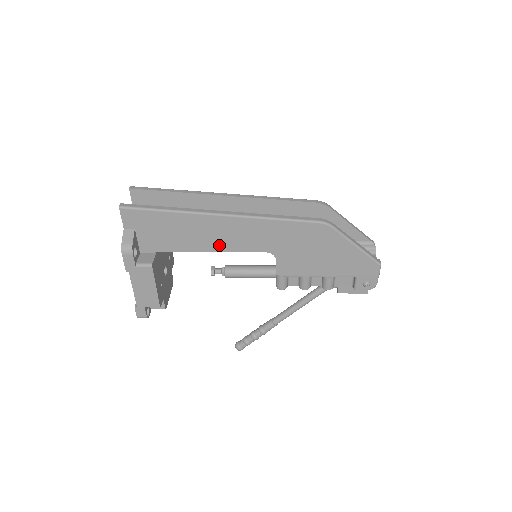
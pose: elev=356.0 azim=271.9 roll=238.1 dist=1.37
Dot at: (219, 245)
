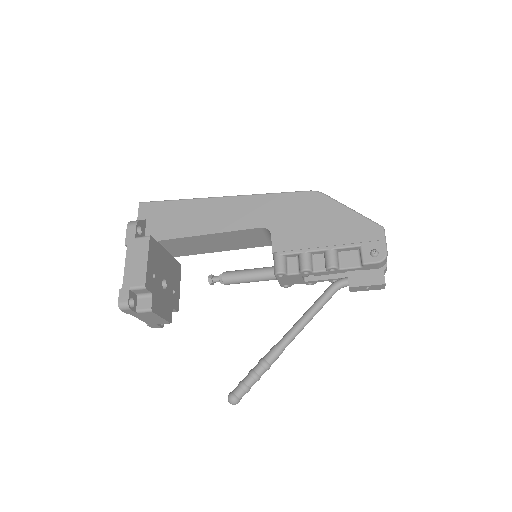
Dot at: (217, 226)
